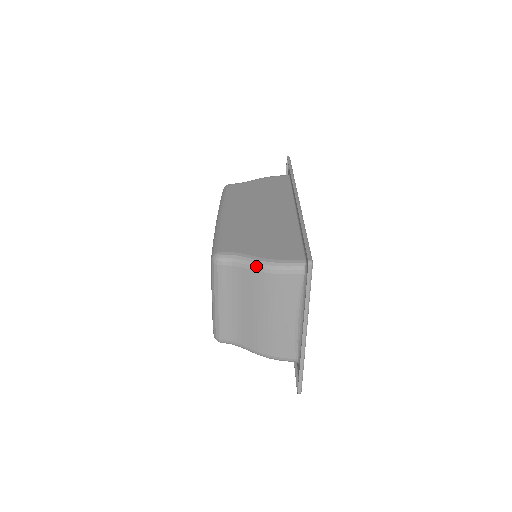
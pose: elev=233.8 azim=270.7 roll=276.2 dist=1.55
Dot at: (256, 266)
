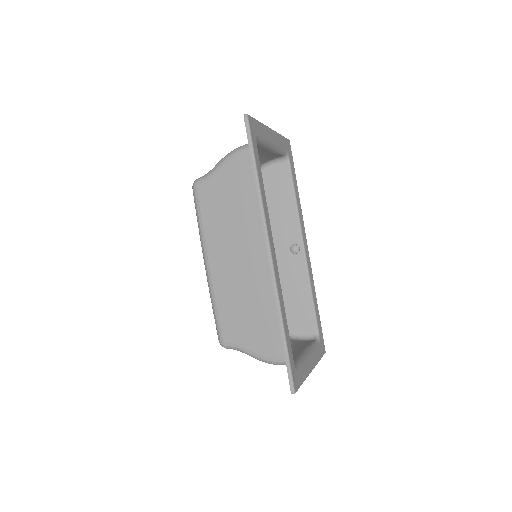
Dot at: occluded
